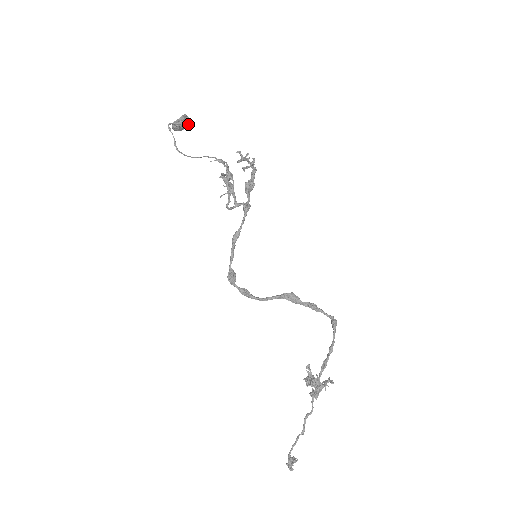
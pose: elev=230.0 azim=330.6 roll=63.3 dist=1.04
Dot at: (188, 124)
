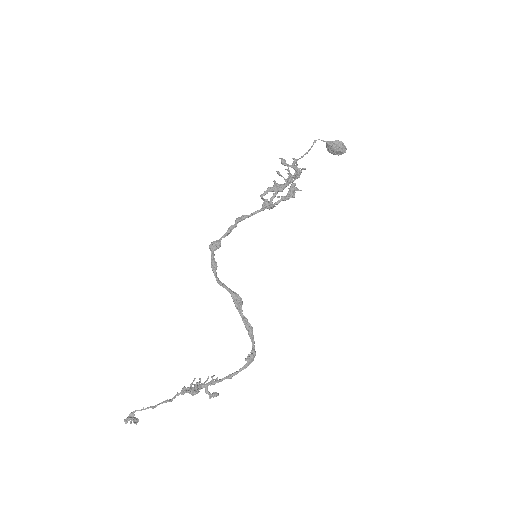
Dot at: (342, 152)
